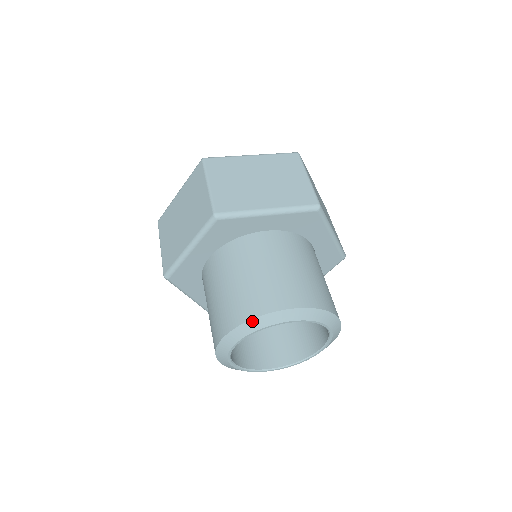
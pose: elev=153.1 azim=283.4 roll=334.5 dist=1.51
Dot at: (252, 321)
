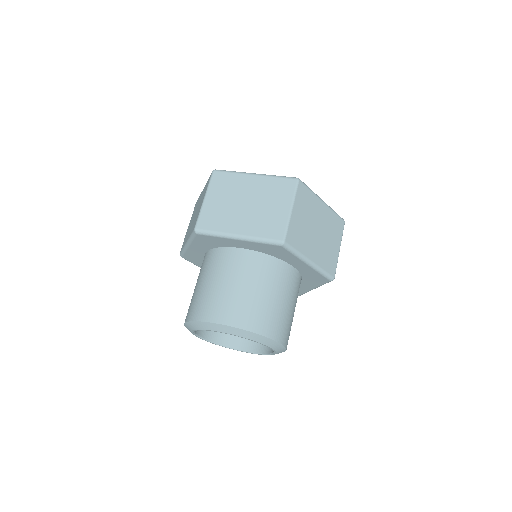
Dot at: (197, 322)
